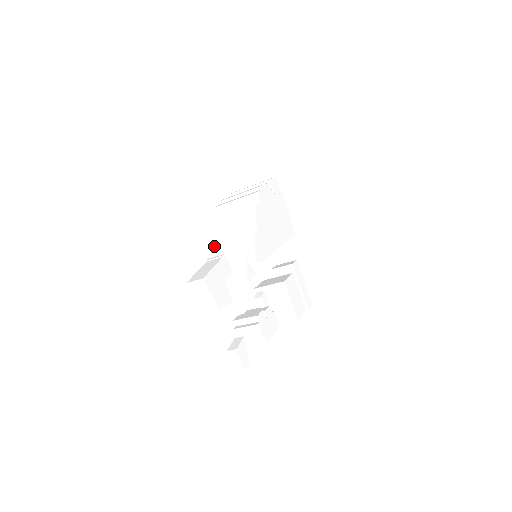
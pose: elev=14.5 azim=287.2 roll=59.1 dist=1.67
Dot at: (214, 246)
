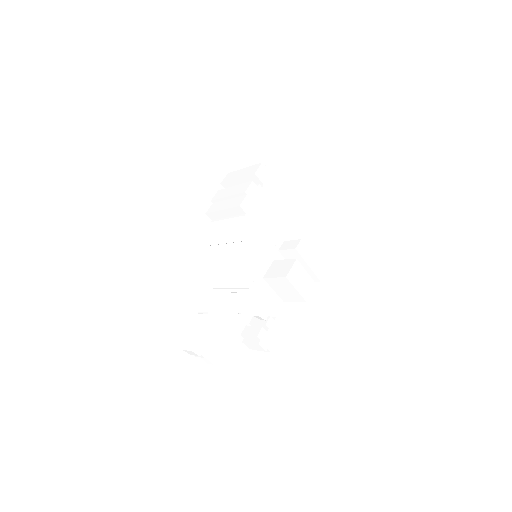
Dot at: (214, 259)
